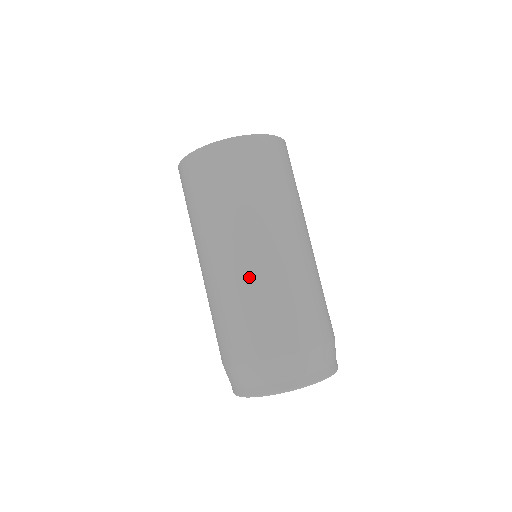
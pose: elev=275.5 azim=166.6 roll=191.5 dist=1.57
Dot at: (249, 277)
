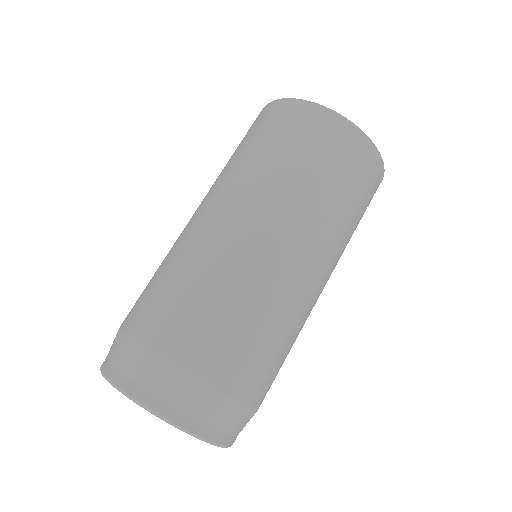
Dot at: (254, 269)
